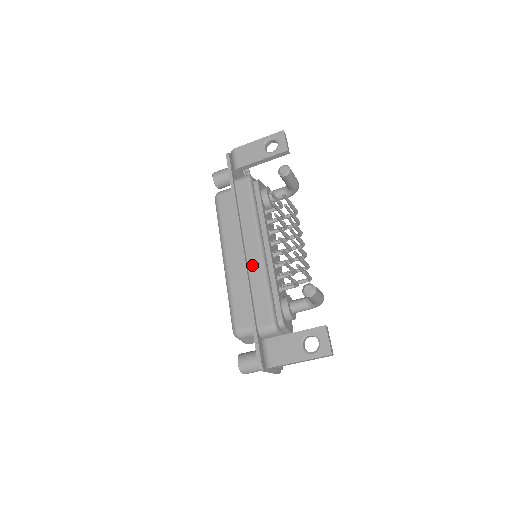
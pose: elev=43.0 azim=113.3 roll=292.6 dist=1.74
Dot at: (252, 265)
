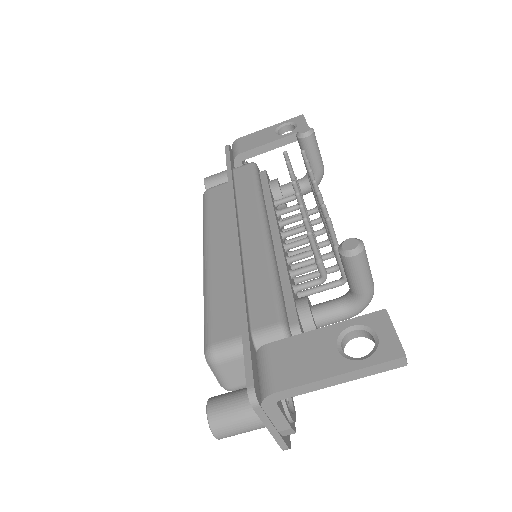
Dot at: (249, 248)
